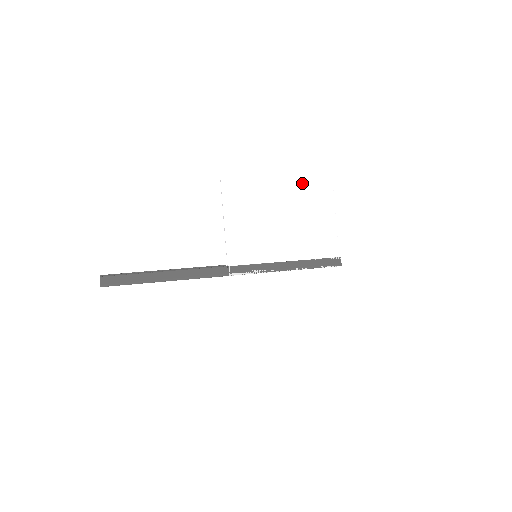
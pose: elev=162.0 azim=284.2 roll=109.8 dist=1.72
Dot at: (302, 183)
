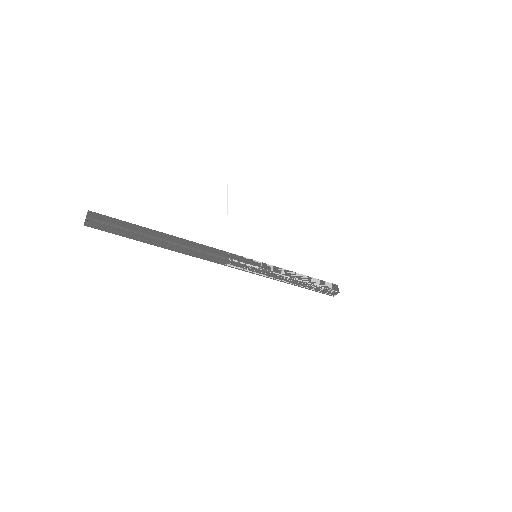
Dot at: (299, 216)
